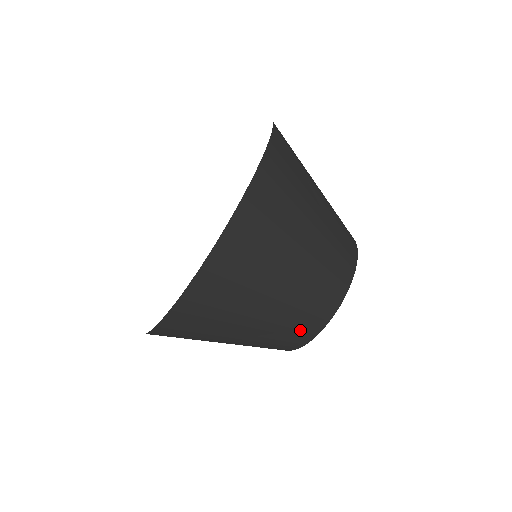
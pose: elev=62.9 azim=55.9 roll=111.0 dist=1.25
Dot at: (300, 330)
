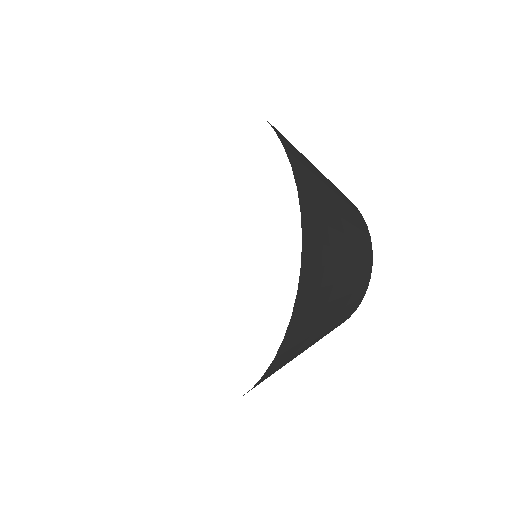
Dot at: occluded
